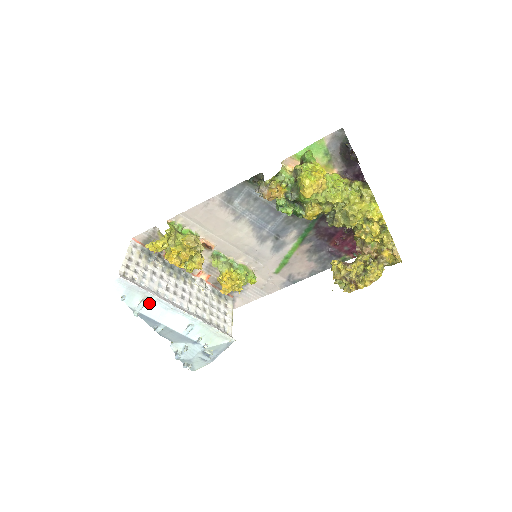
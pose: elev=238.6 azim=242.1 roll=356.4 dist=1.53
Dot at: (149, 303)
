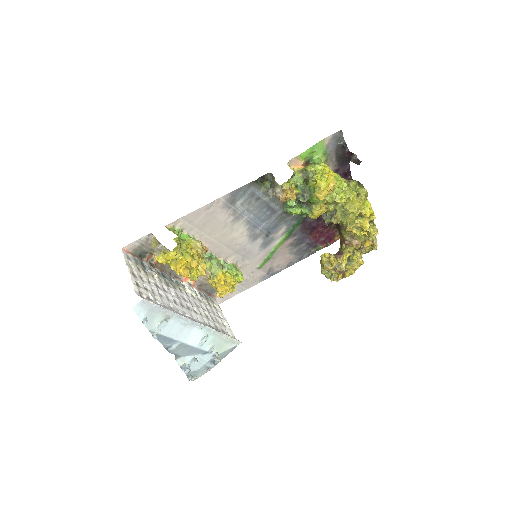
Dot at: (169, 322)
